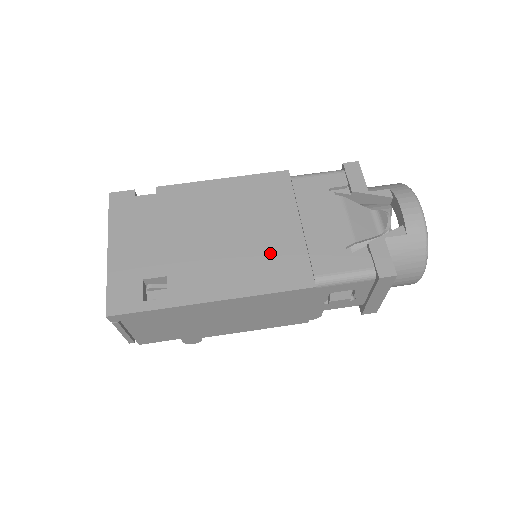
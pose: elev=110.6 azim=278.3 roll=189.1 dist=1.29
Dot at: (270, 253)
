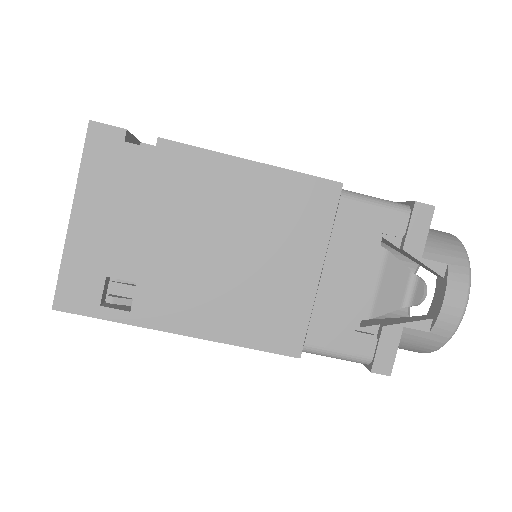
Dot at: (268, 298)
